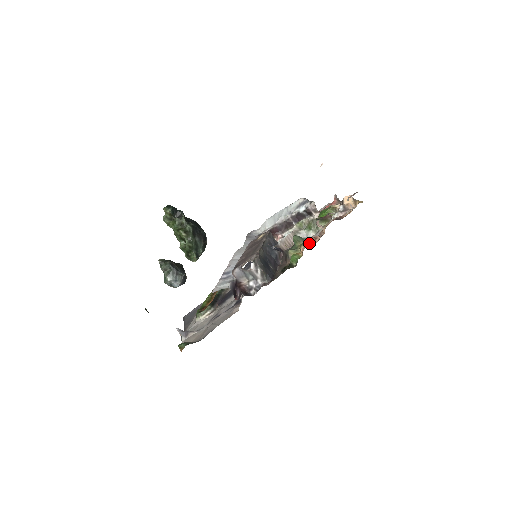
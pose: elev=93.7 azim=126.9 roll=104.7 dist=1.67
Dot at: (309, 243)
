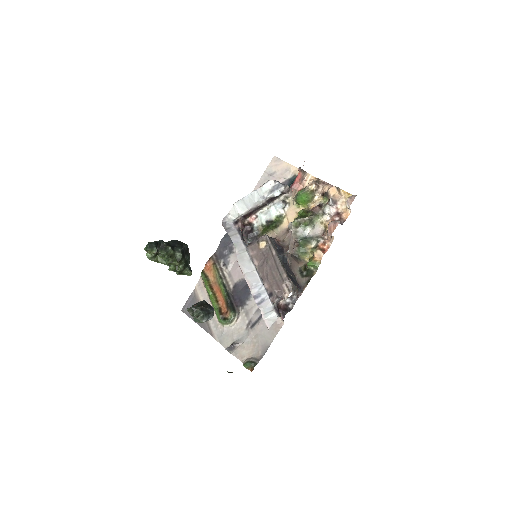
Dot at: (320, 248)
